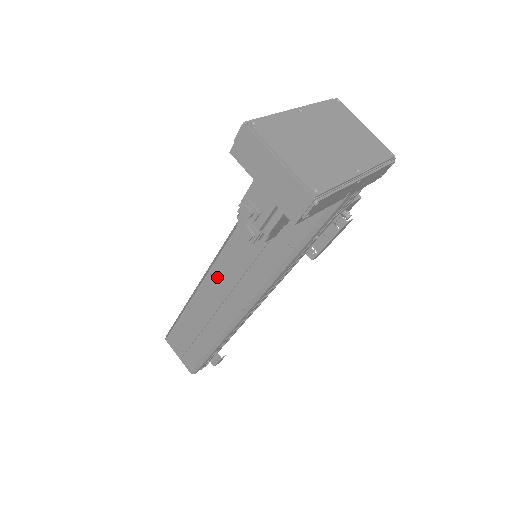
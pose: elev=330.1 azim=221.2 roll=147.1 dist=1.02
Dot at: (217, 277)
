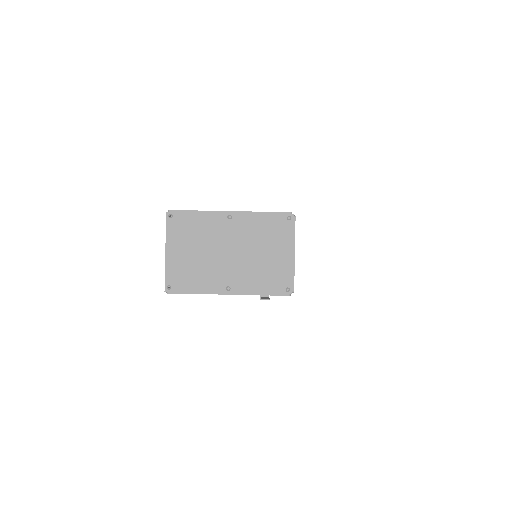
Dot at: occluded
